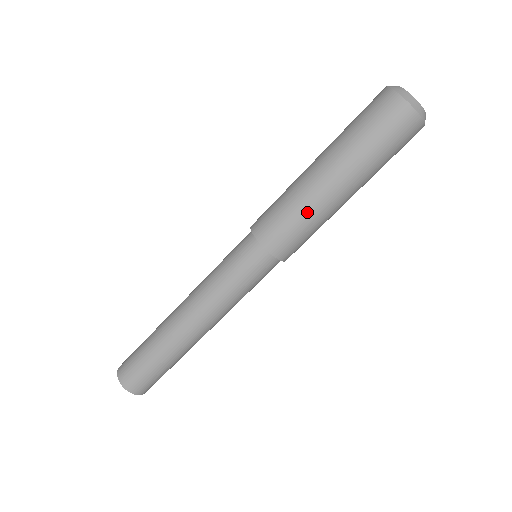
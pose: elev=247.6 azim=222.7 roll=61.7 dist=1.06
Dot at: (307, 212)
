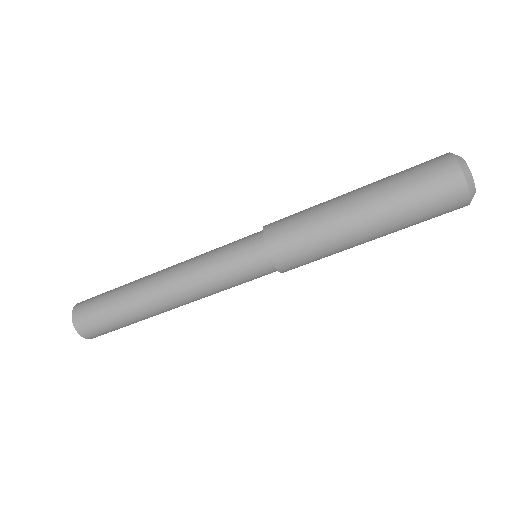
Dot at: (322, 231)
